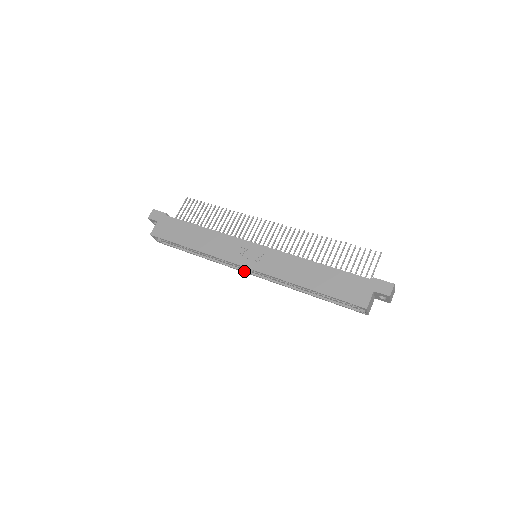
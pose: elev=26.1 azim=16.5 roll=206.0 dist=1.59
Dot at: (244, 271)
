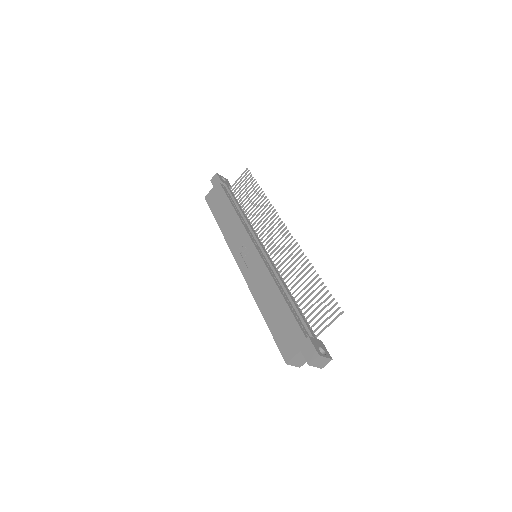
Dot at: occluded
